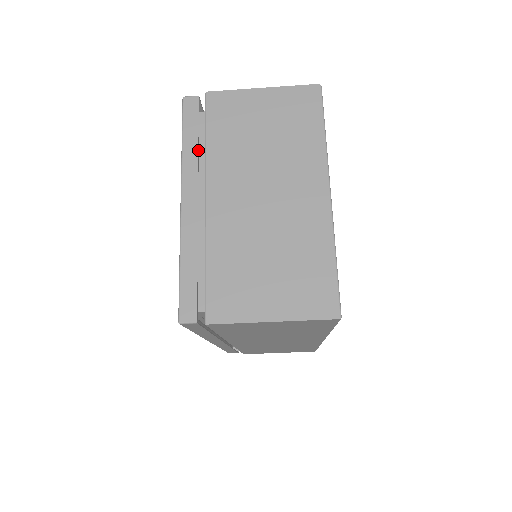
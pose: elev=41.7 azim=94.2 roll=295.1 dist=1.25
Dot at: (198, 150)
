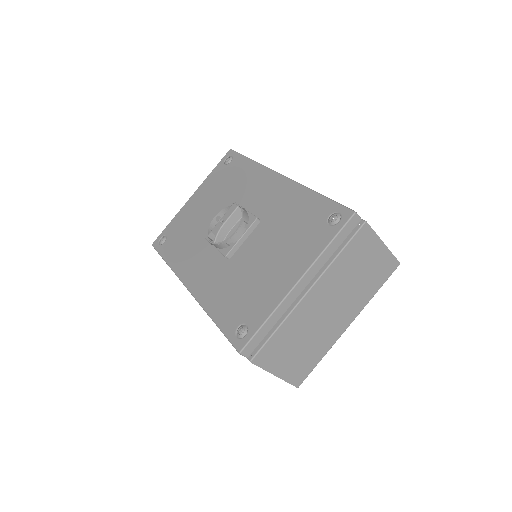
Dot at: (331, 256)
